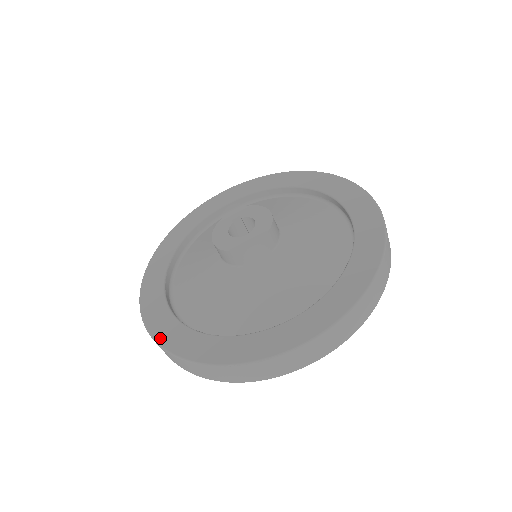
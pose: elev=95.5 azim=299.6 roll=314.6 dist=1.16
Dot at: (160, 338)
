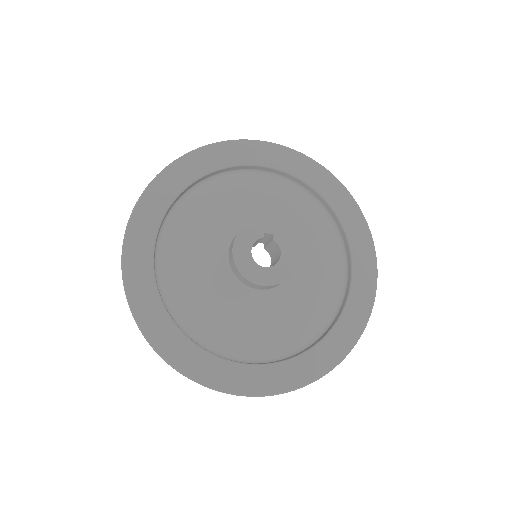
Dot at: (129, 280)
